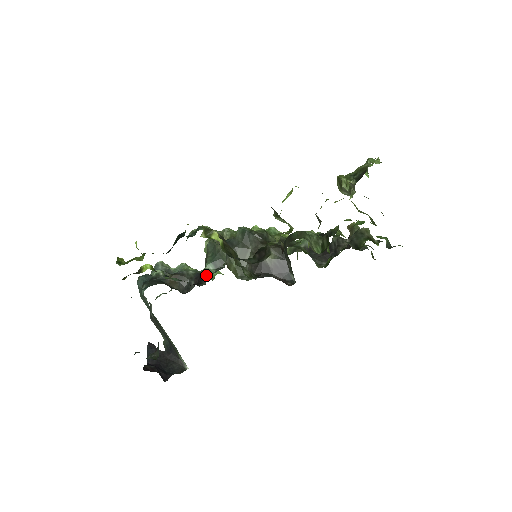
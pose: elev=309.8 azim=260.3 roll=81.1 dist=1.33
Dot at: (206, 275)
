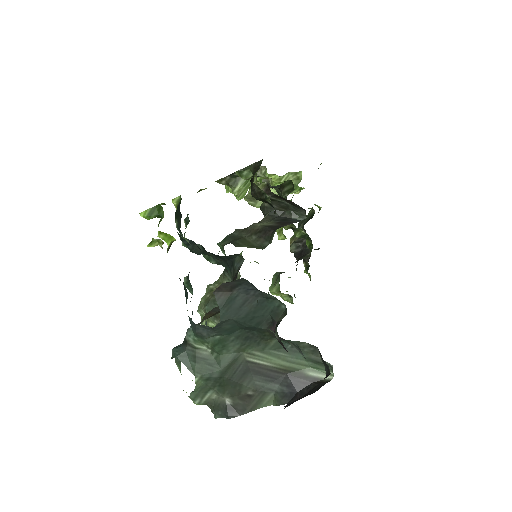
Dot at: occluded
